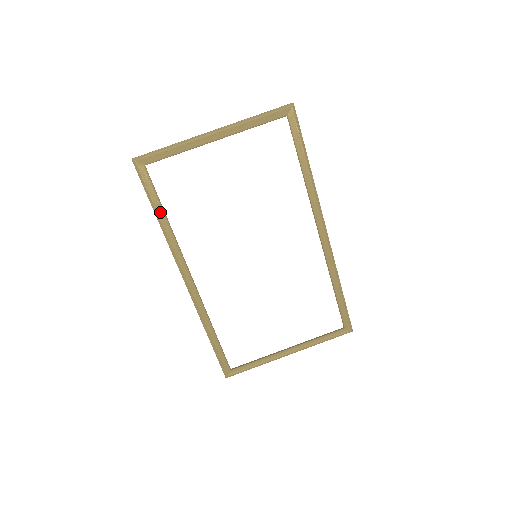
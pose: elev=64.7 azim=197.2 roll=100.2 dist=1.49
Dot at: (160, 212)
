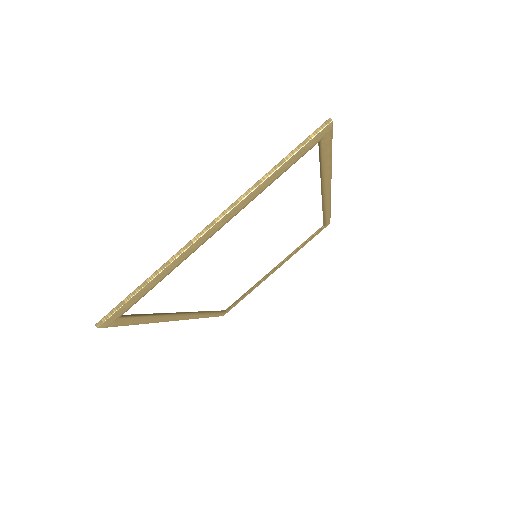
Dot at: (149, 320)
